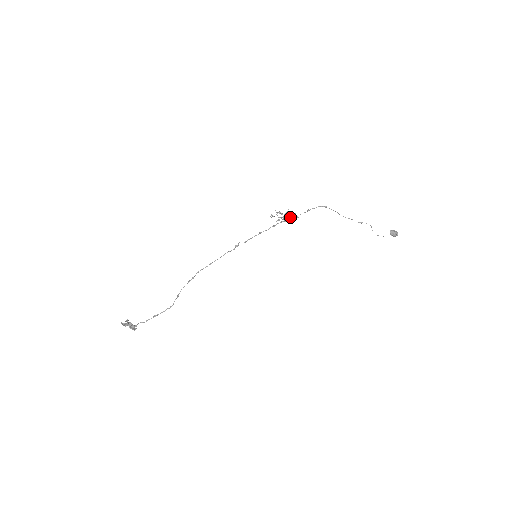
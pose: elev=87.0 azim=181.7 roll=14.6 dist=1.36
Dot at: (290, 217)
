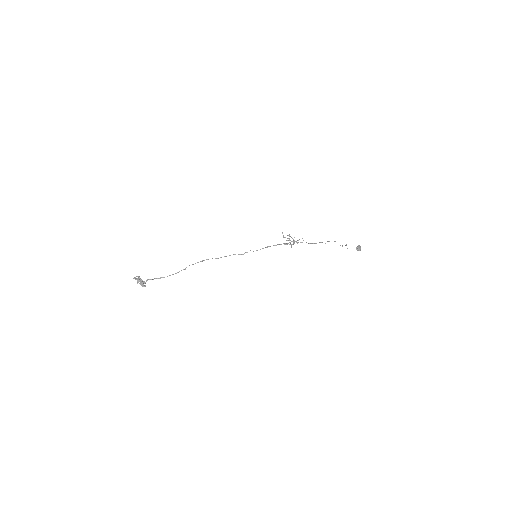
Dot at: occluded
